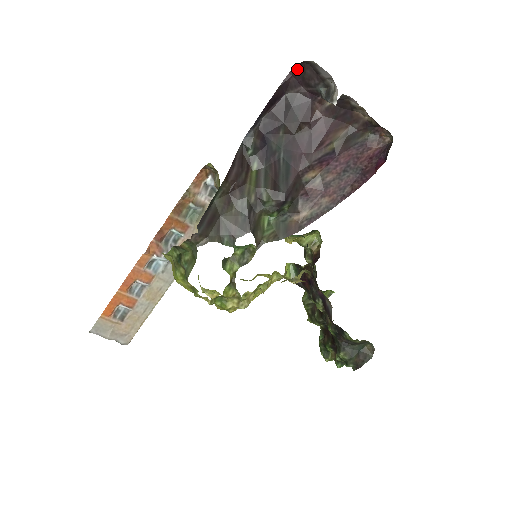
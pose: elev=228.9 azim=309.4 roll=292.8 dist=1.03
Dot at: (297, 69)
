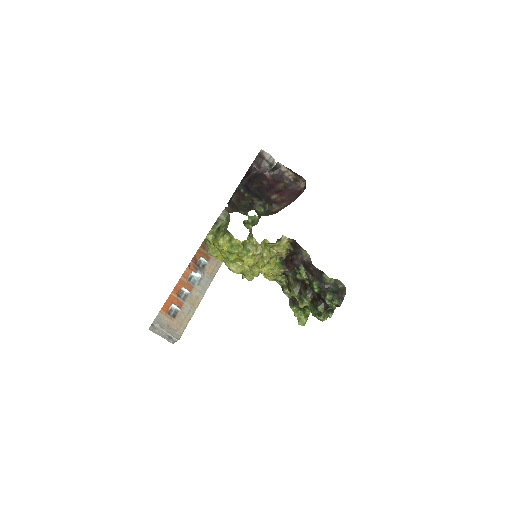
Dot at: (254, 162)
